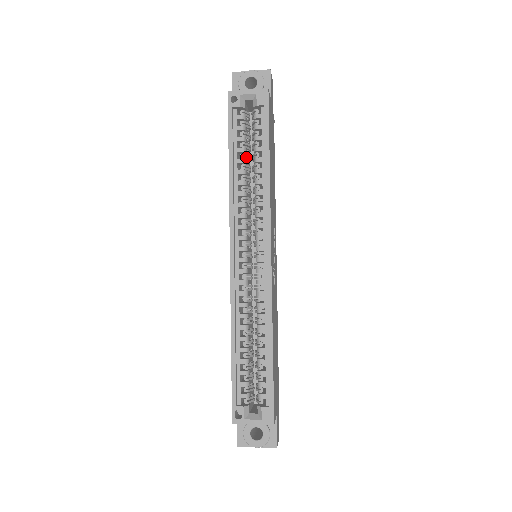
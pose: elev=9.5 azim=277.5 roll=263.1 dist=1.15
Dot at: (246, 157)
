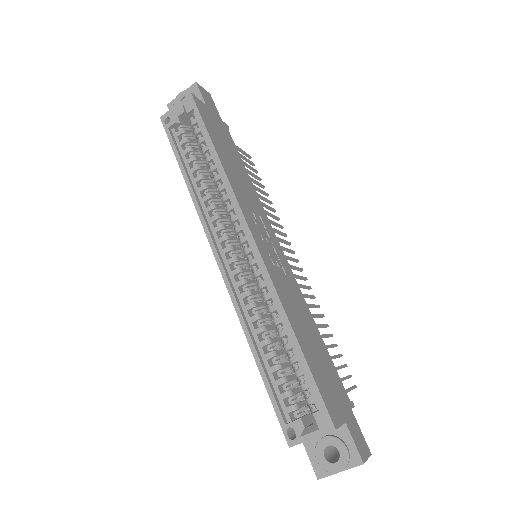
Dot at: (199, 164)
